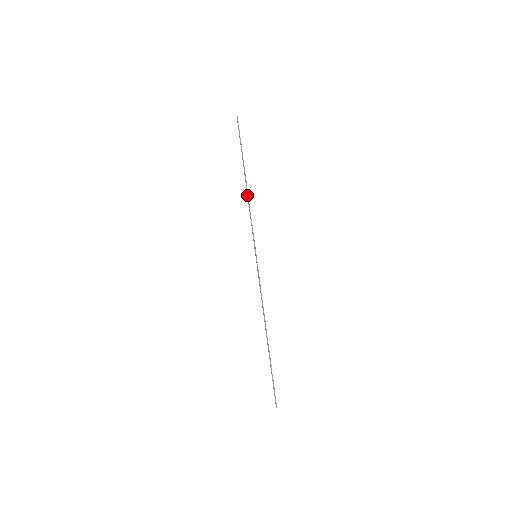
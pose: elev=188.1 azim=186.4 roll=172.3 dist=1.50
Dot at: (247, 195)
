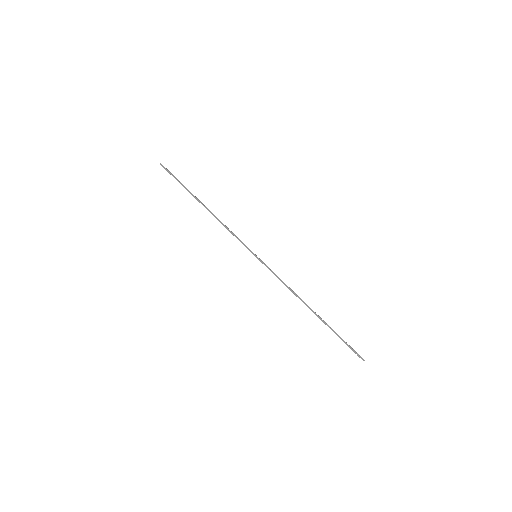
Dot at: (213, 215)
